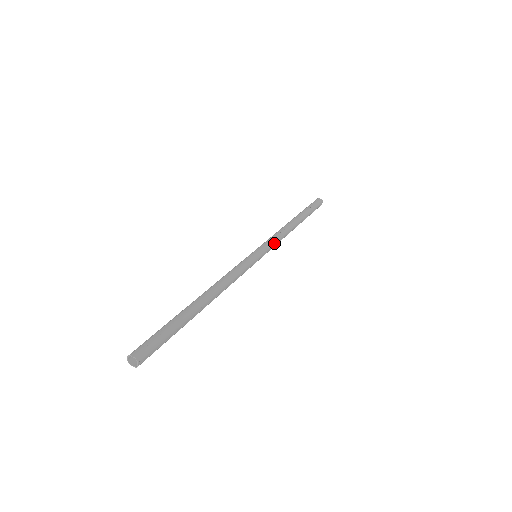
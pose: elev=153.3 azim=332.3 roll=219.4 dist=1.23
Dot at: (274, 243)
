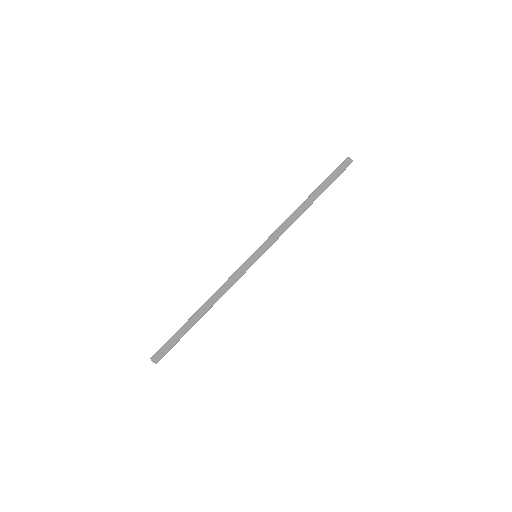
Dot at: (274, 238)
